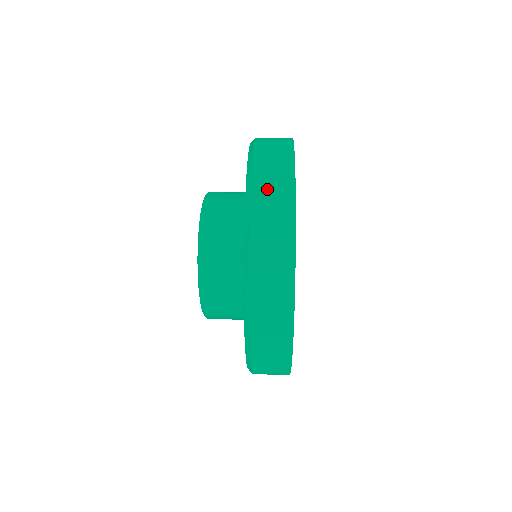
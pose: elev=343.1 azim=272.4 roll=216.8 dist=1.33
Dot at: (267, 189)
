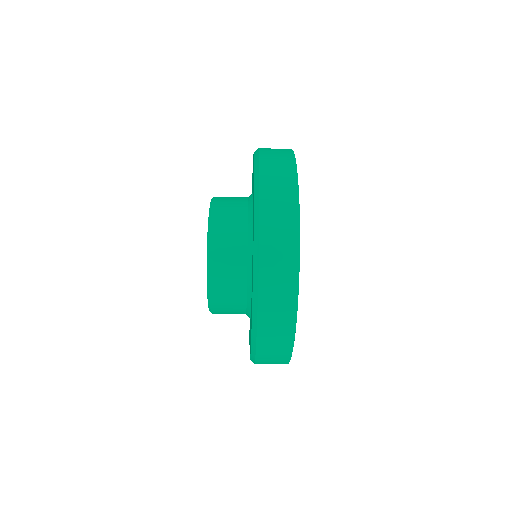
Dot at: (273, 179)
